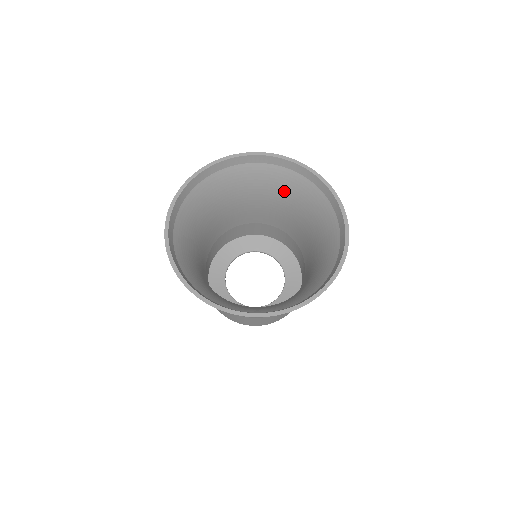
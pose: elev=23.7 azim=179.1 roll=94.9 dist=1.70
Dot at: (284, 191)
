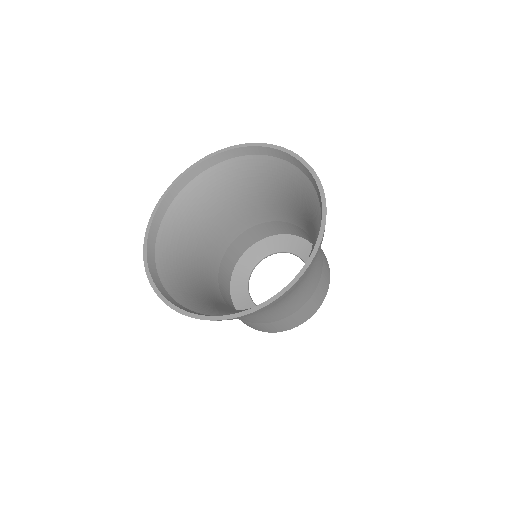
Dot at: (211, 198)
